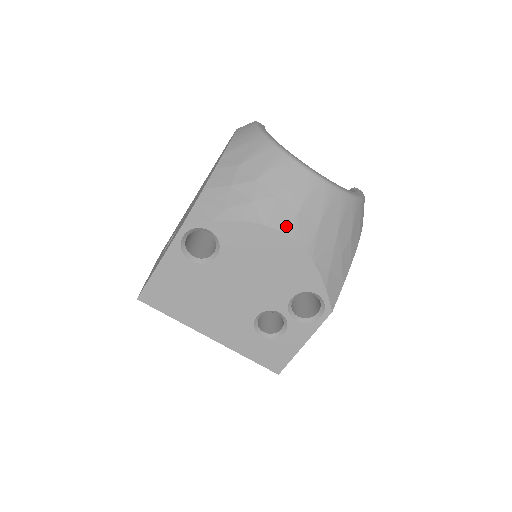
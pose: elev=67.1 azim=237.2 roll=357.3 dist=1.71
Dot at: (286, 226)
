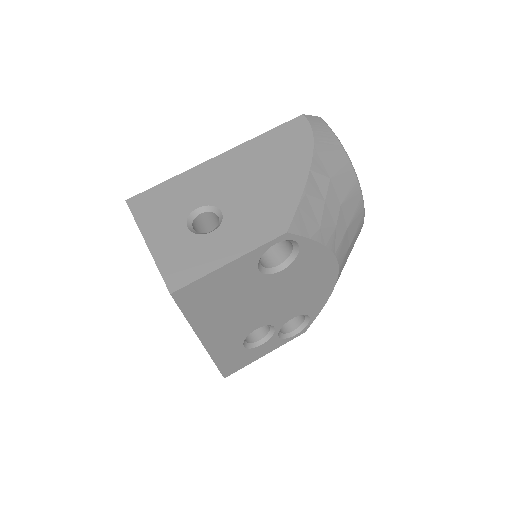
Dot at: (342, 260)
